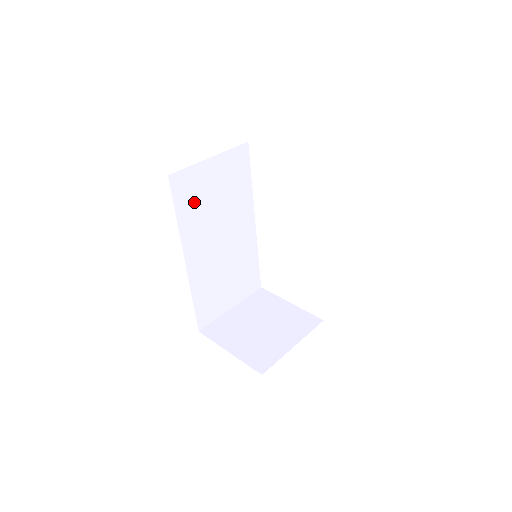
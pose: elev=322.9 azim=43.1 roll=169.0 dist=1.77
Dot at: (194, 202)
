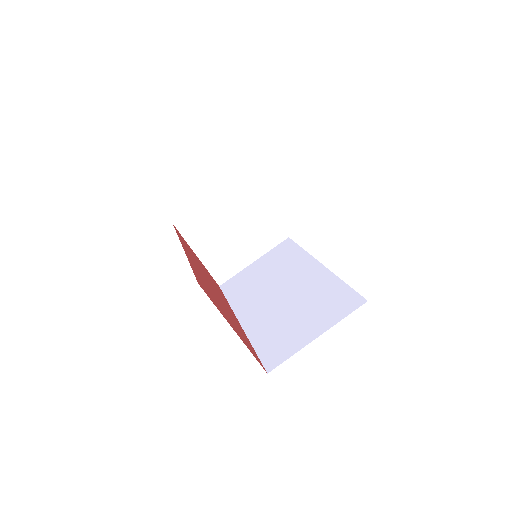
Dot at: occluded
